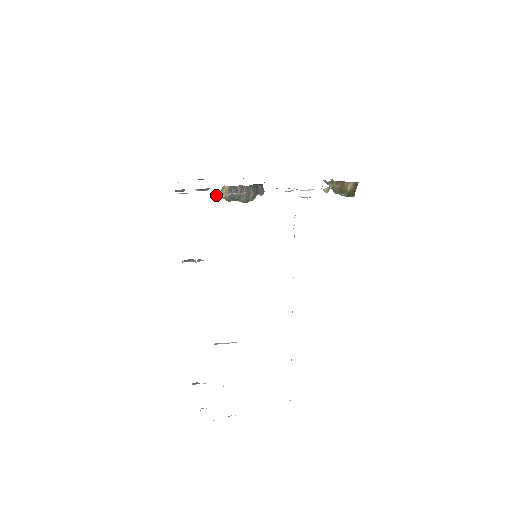
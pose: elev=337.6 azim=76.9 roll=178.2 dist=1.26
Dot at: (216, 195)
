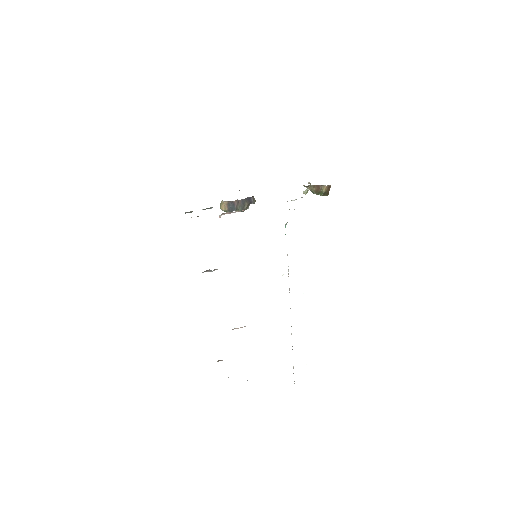
Dot at: (221, 215)
